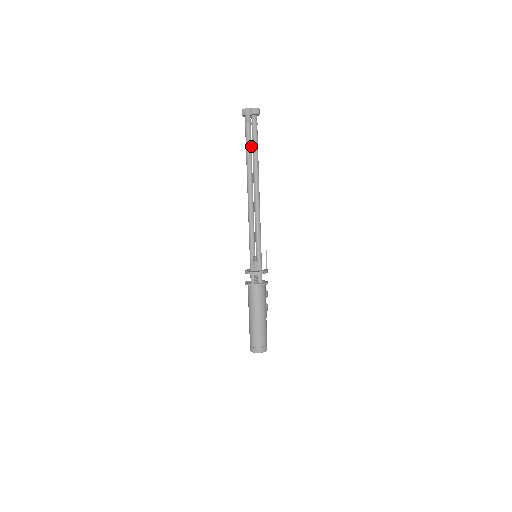
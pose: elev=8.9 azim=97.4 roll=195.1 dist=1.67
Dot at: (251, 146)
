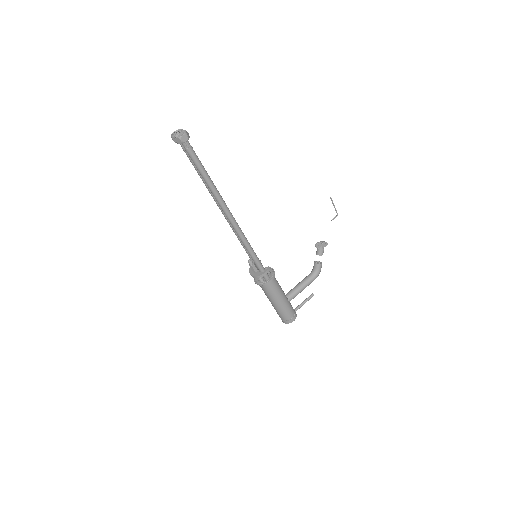
Dot at: occluded
